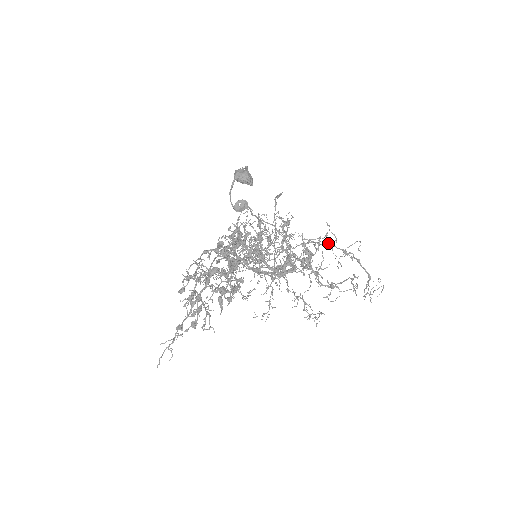
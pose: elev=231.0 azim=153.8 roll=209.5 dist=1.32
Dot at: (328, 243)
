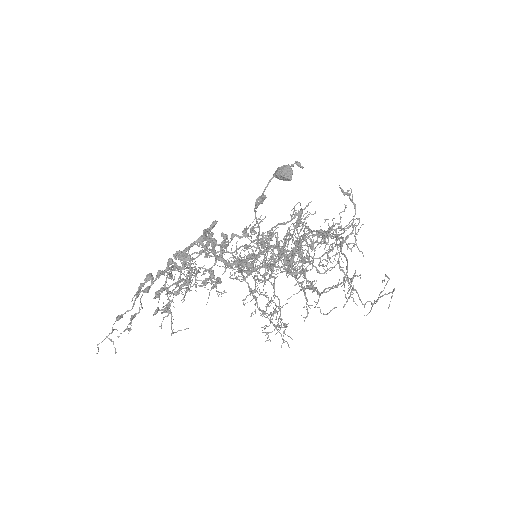
Dot at: (354, 235)
